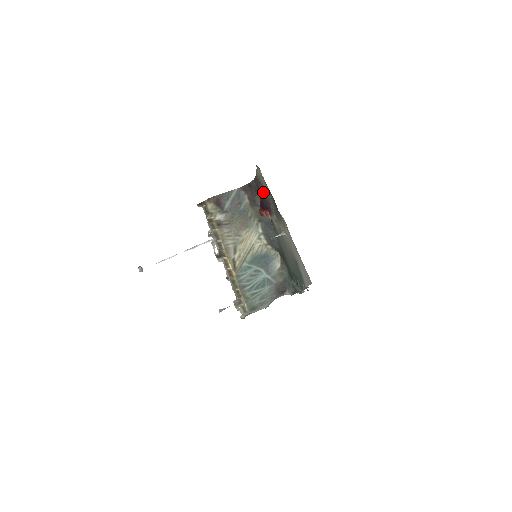
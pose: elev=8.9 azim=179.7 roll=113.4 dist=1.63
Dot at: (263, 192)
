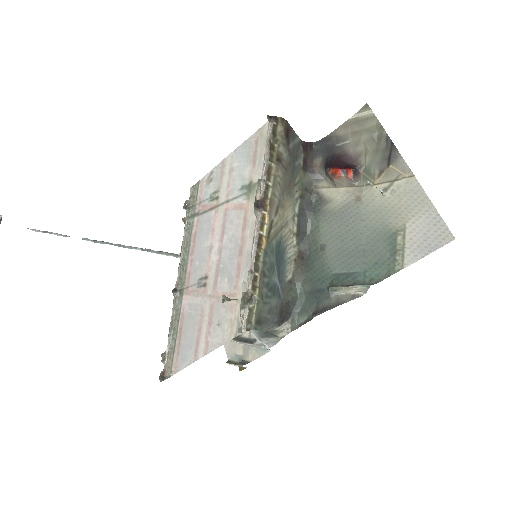
Dot at: (341, 151)
